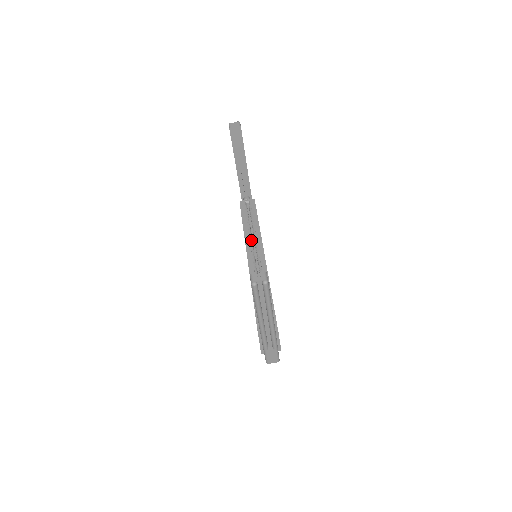
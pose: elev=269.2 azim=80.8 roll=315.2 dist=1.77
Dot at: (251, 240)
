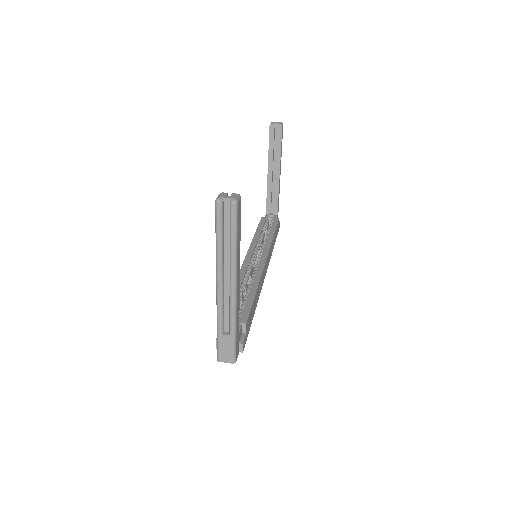
Dot at: (258, 246)
